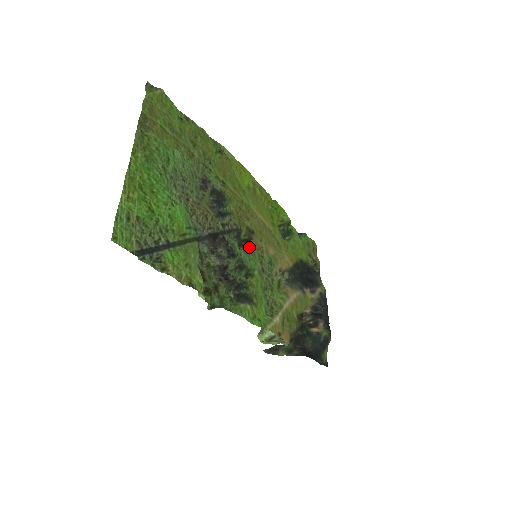
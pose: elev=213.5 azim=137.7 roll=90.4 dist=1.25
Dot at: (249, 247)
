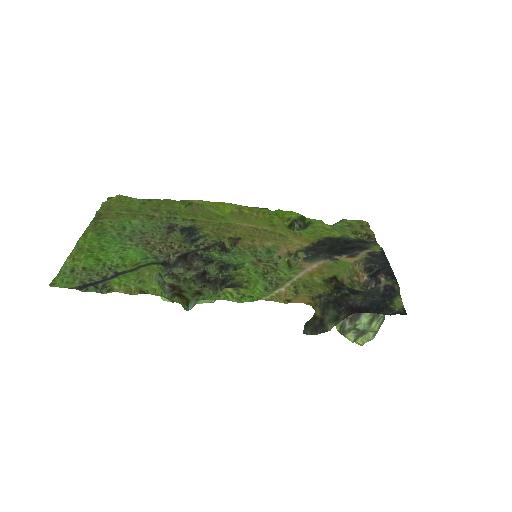
Dot at: (233, 250)
